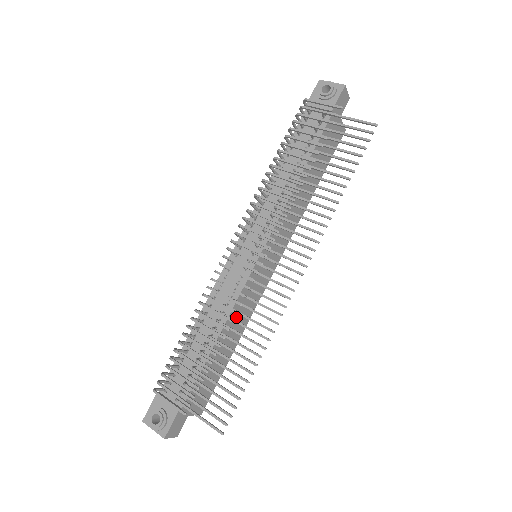
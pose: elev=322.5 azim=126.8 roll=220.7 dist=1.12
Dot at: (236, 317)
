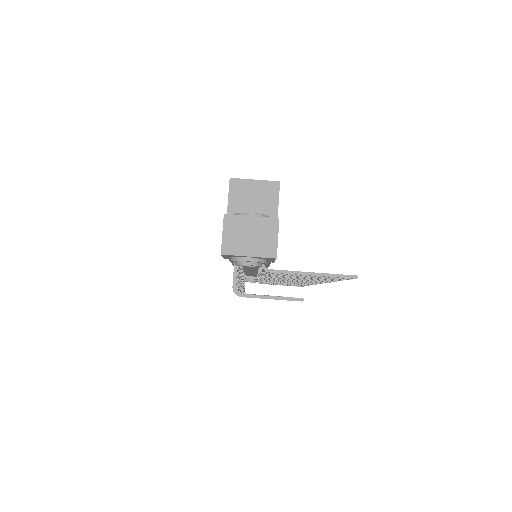
Dot at: occluded
